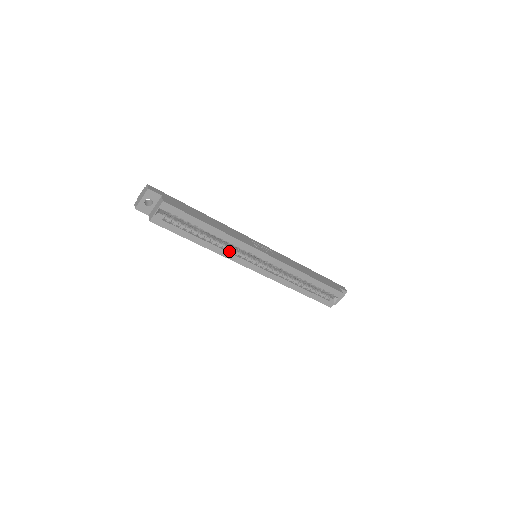
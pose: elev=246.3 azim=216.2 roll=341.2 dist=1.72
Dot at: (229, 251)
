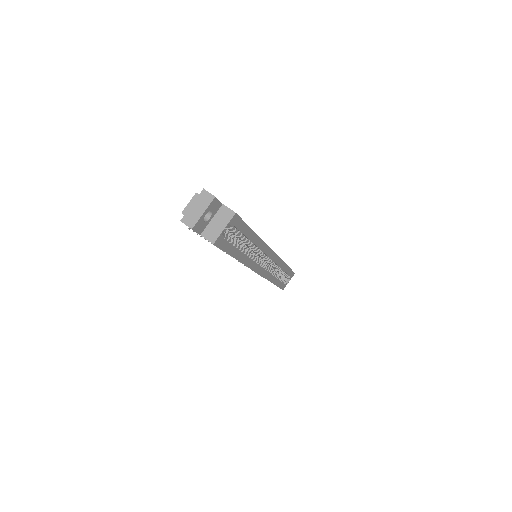
Dot at: (252, 259)
